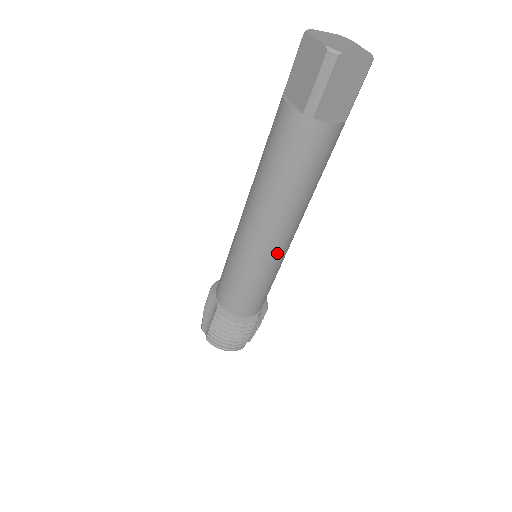
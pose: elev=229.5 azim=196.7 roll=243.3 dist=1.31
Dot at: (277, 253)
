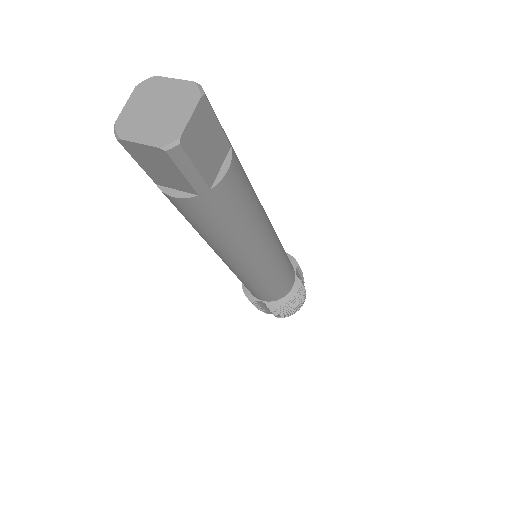
Dot at: (275, 252)
